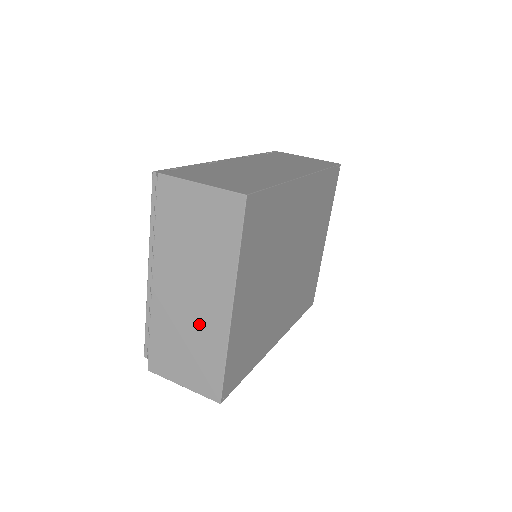
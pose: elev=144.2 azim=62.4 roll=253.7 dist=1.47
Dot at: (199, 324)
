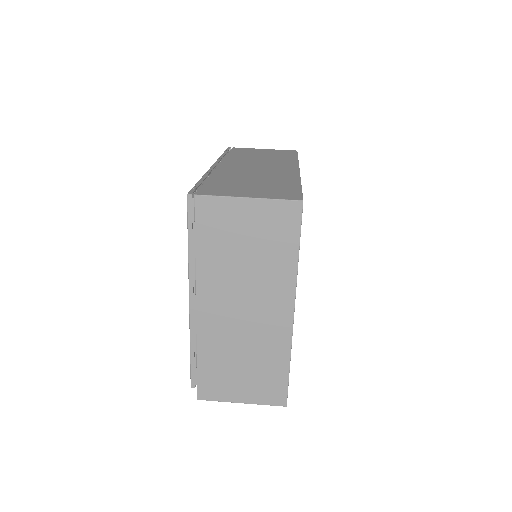
Dot at: (257, 337)
